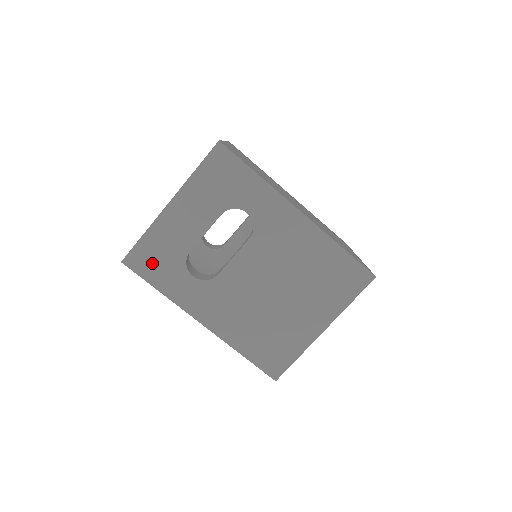
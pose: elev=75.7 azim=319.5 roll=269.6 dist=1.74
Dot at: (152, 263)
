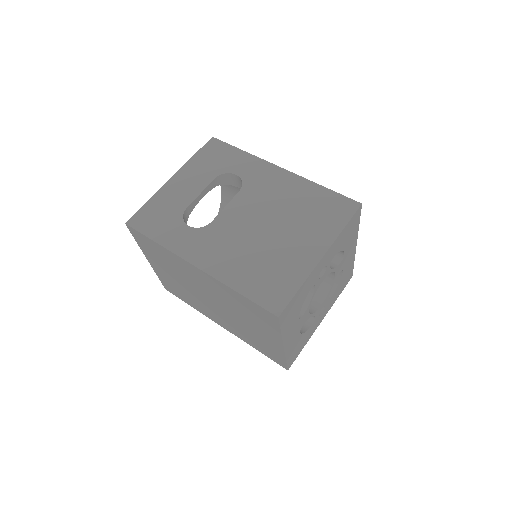
Dot at: (152, 221)
